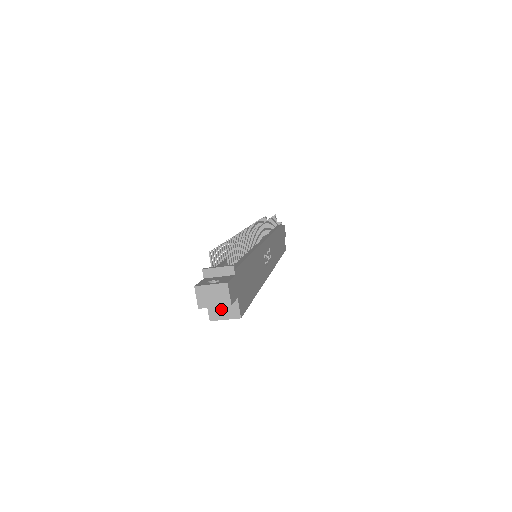
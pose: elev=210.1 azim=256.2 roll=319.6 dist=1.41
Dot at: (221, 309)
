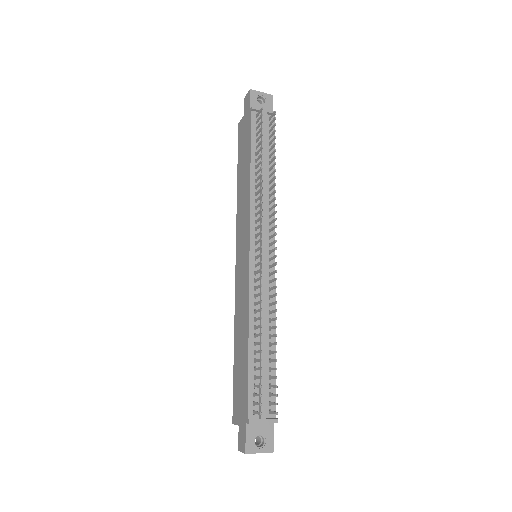
Dot at: occluded
